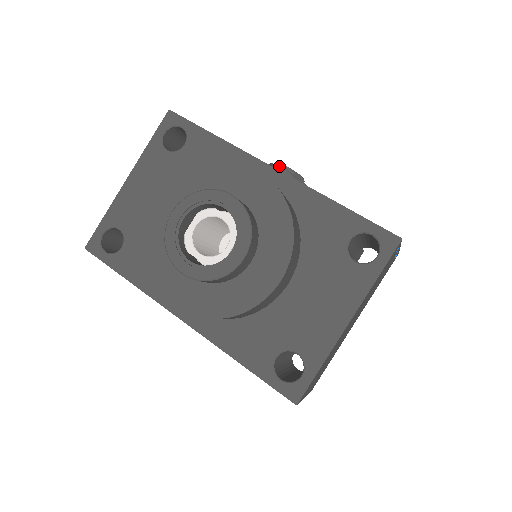
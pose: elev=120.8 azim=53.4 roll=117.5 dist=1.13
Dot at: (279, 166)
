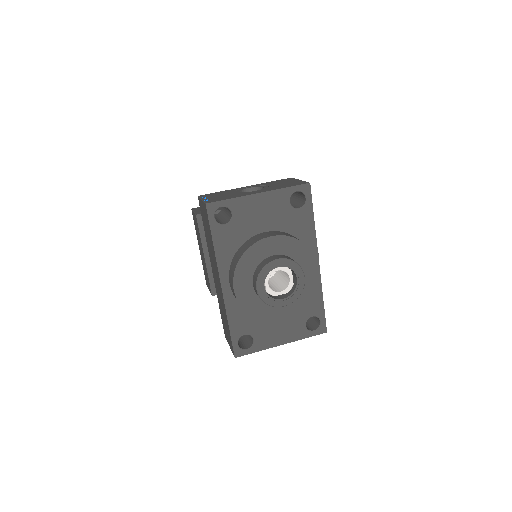
Dot at: (318, 254)
